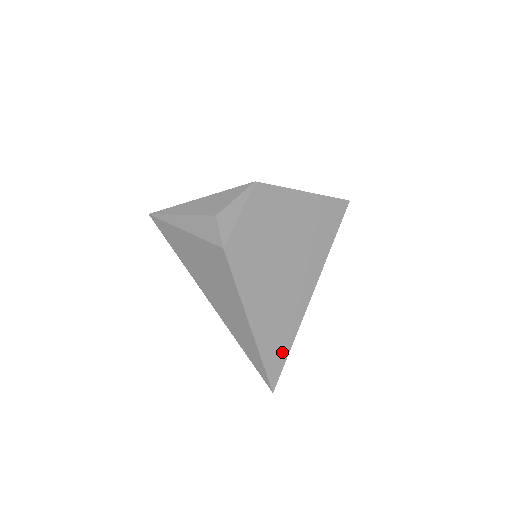
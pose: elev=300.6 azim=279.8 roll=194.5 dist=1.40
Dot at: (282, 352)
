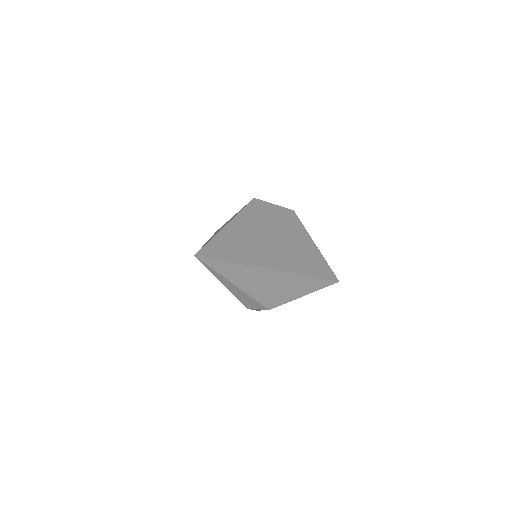
Dot at: (226, 255)
